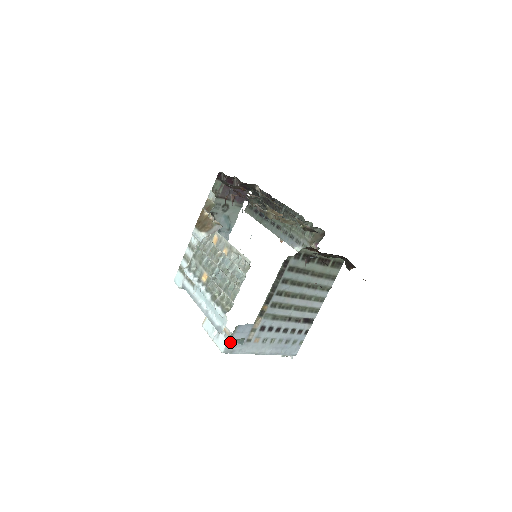
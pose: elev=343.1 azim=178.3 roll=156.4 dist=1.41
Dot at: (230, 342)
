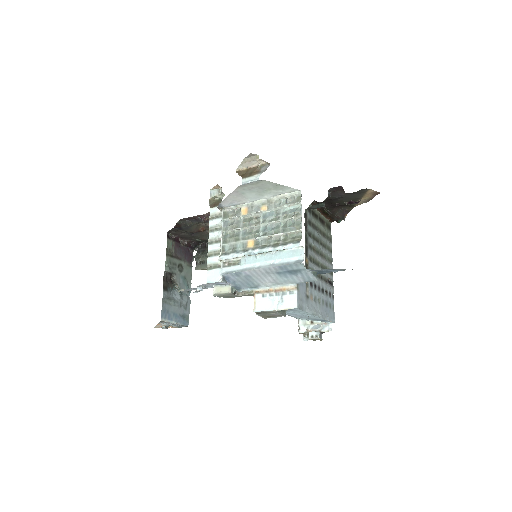
Dot at: (298, 296)
